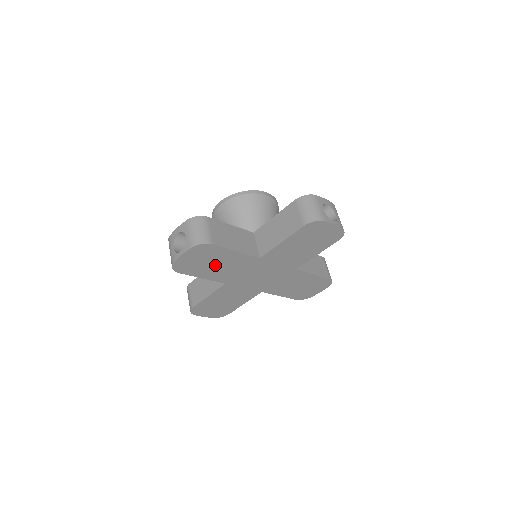
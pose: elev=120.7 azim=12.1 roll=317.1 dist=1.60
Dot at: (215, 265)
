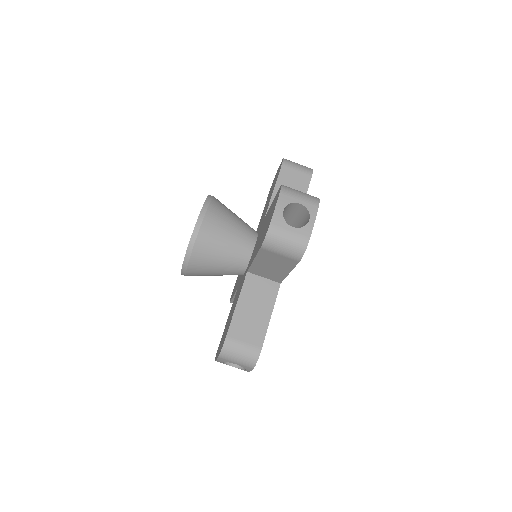
Dot at: occluded
